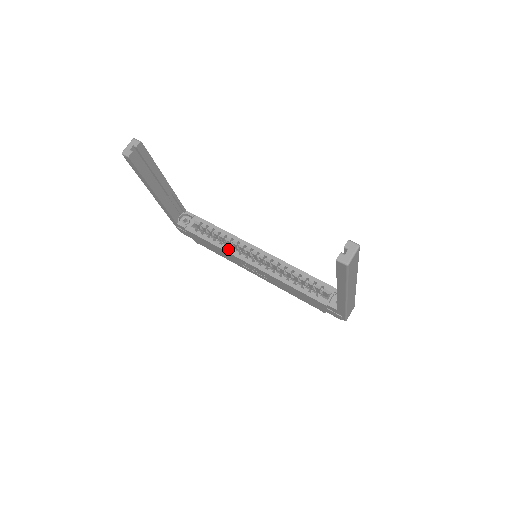
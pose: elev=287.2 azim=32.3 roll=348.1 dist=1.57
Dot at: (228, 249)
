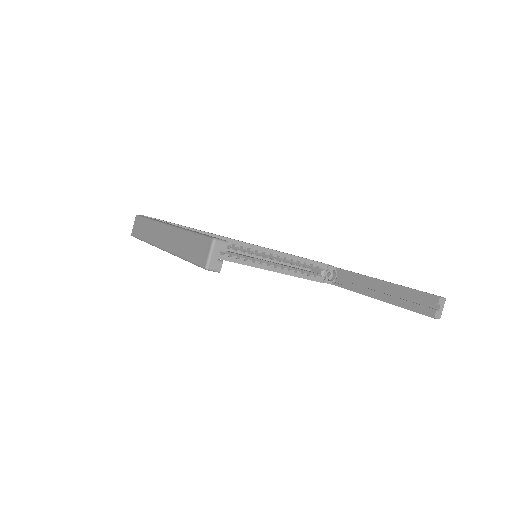
Dot at: (224, 256)
